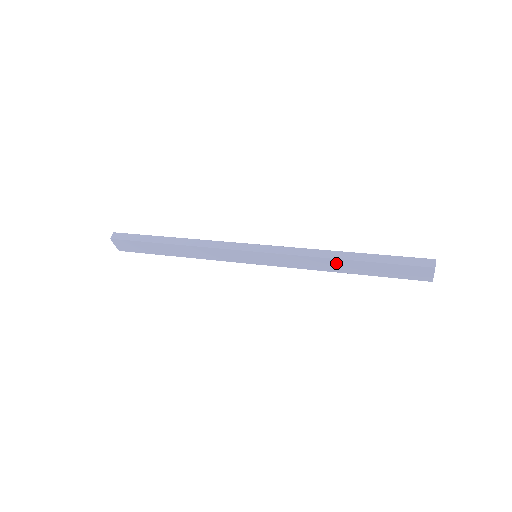
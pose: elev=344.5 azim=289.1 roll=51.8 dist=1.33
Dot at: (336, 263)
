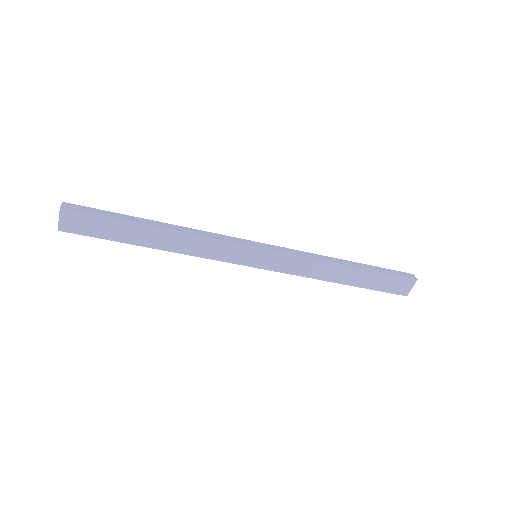
Dot at: (338, 270)
